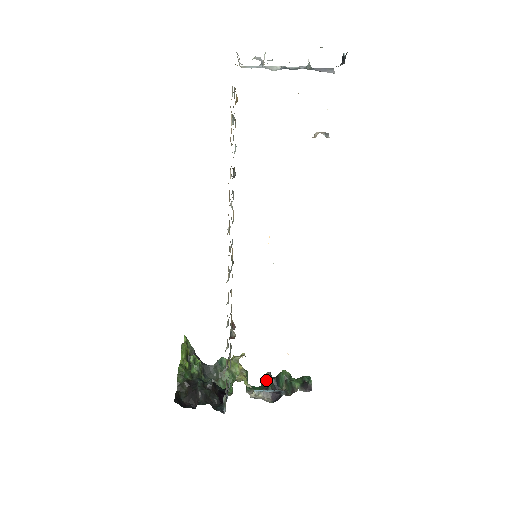
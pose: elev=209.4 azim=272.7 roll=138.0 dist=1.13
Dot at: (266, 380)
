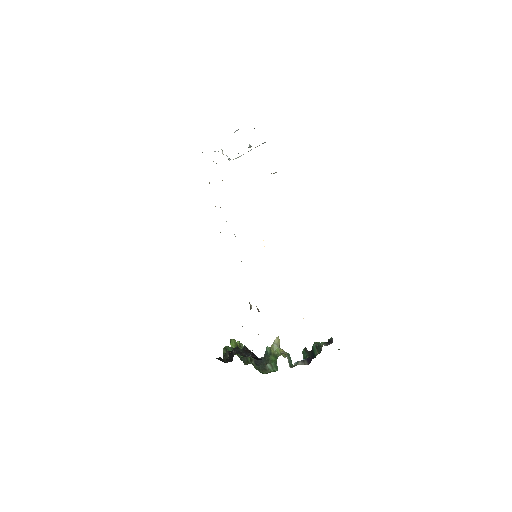
Dot at: (304, 355)
